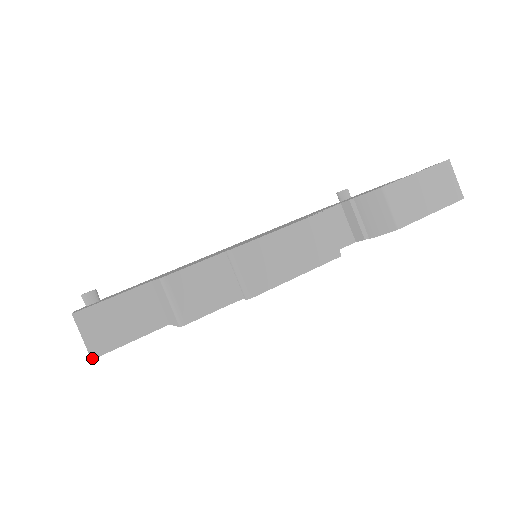
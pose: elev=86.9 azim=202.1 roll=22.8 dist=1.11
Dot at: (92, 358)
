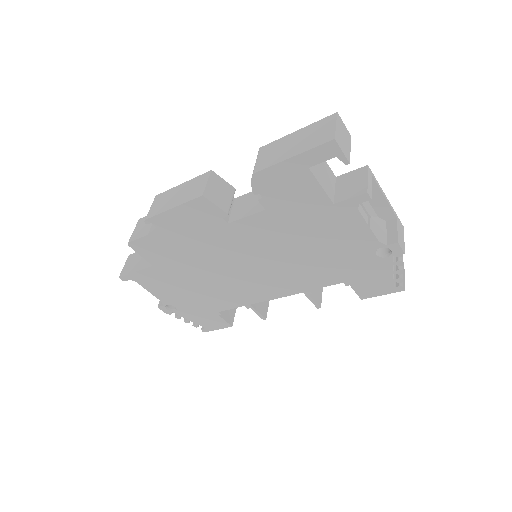
Dot at: (119, 277)
